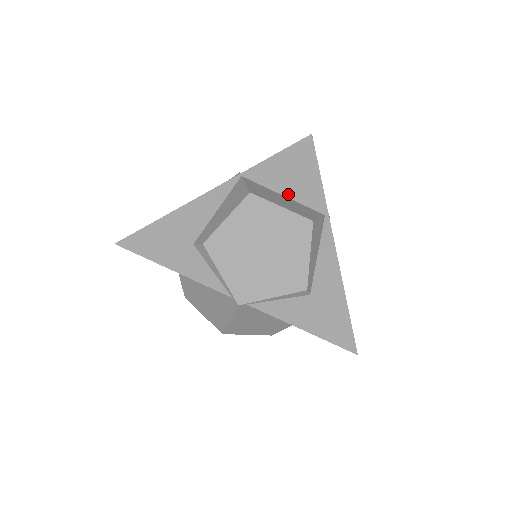
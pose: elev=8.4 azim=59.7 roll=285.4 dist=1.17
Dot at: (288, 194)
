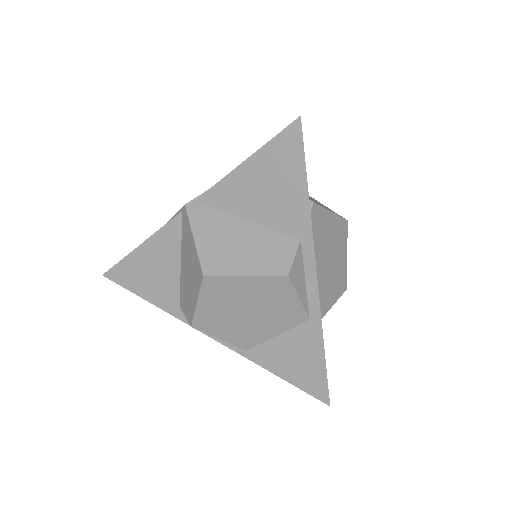
Dot at: occluded
